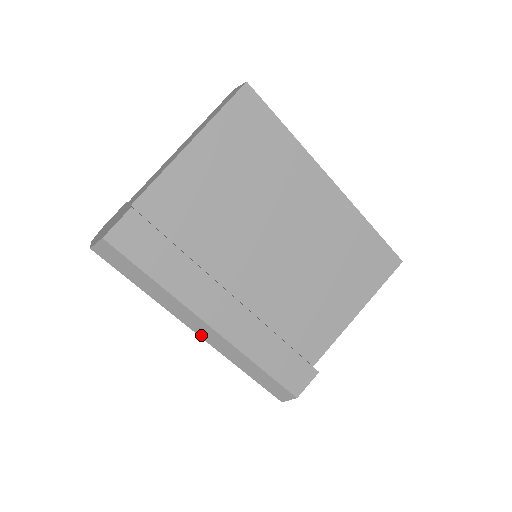
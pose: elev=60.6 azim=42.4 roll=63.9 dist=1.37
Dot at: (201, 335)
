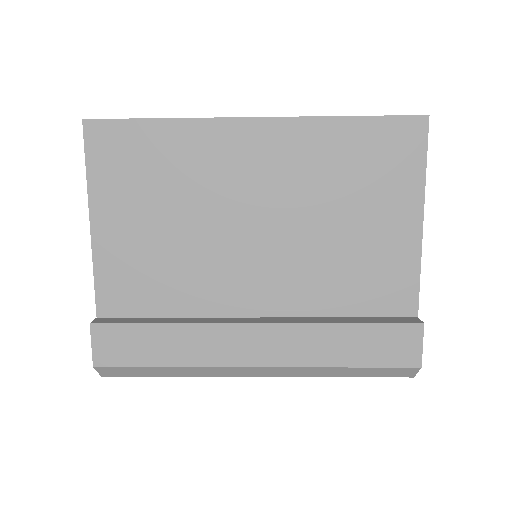
Dot at: (261, 376)
